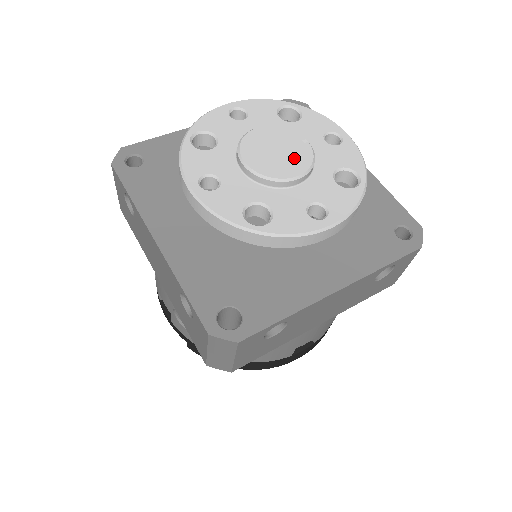
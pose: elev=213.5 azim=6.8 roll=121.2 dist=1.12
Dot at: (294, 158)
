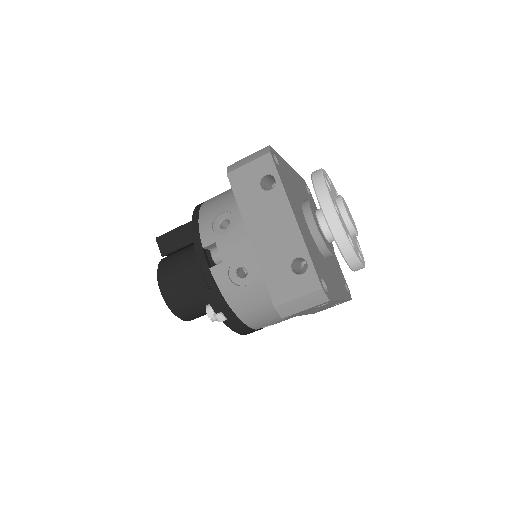
Dot at: (354, 224)
